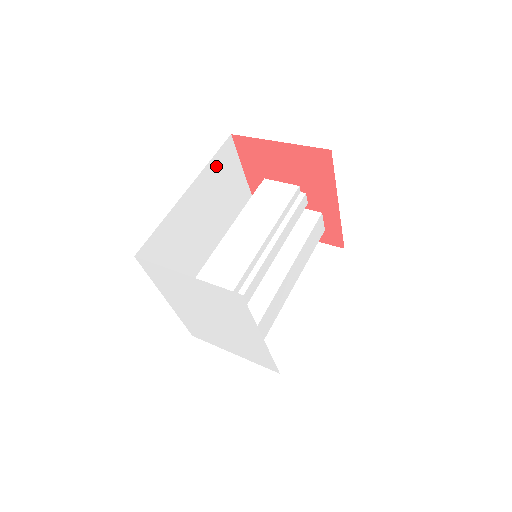
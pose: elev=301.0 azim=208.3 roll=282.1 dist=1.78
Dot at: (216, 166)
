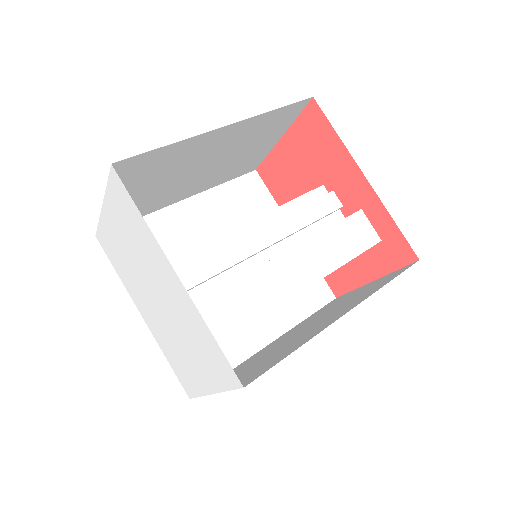
Dot at: (233, 193)
